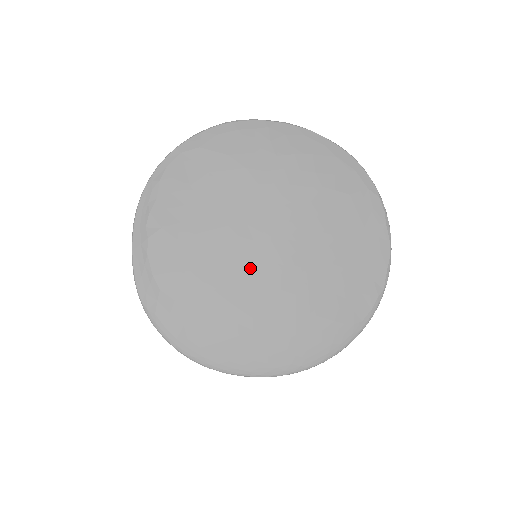
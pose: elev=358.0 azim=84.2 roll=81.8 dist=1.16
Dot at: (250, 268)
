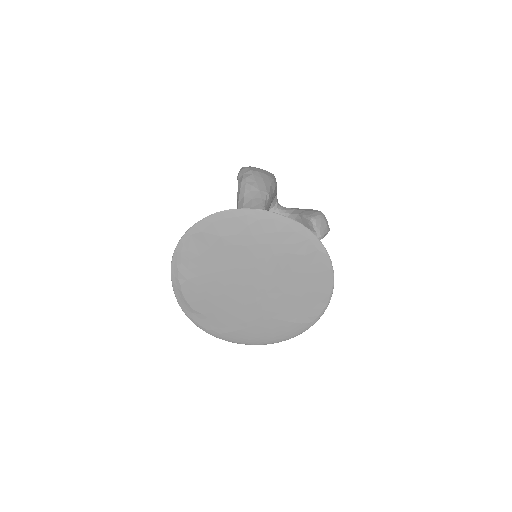
Dot at: (242, 299)
